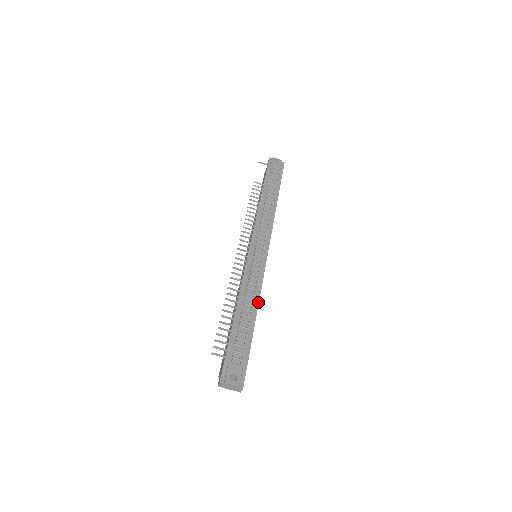
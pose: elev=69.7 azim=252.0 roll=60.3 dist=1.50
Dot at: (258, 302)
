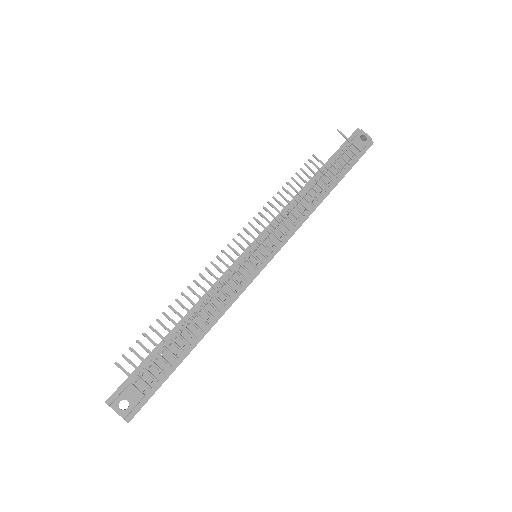
Dot at: (217, 320)
